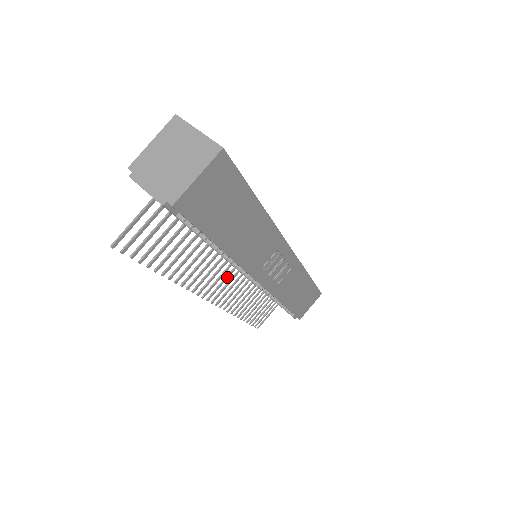
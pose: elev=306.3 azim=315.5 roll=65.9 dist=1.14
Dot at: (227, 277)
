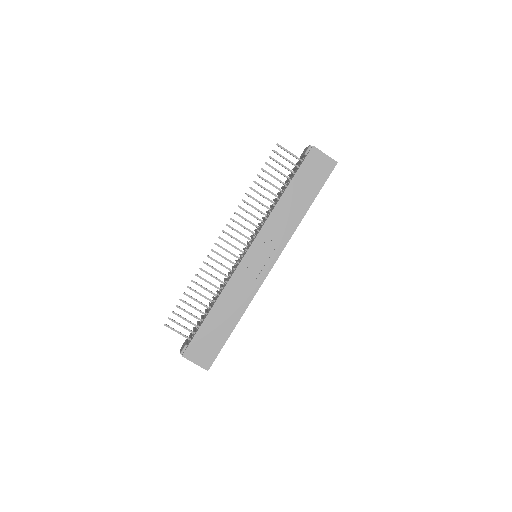
Dot at: (239, 241)
